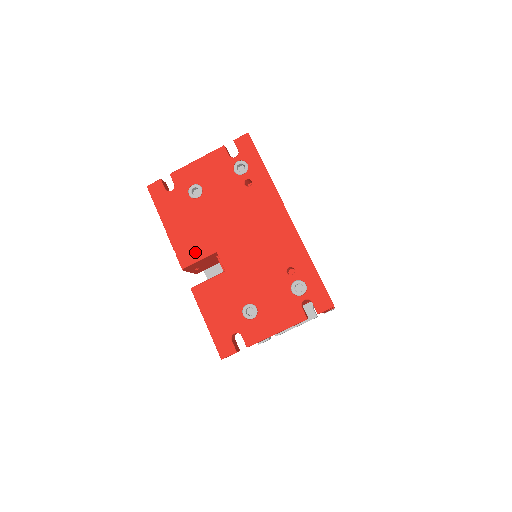
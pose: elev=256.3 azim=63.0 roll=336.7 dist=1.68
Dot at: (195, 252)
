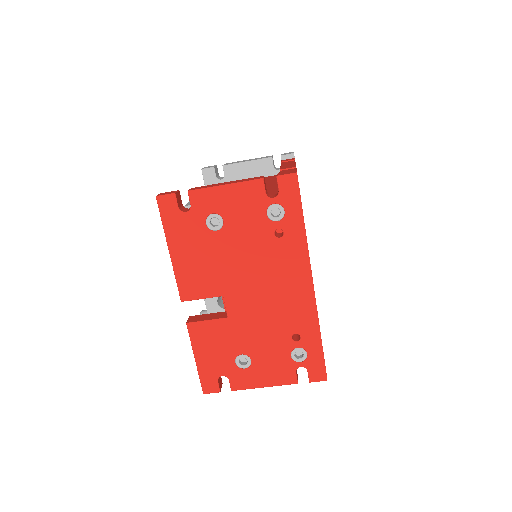
Dot at: (199, 289)
